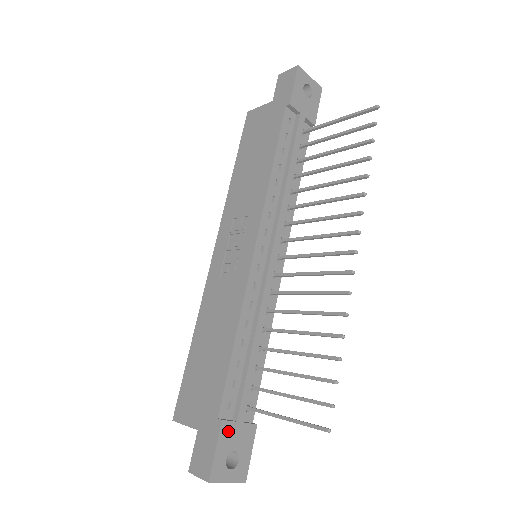
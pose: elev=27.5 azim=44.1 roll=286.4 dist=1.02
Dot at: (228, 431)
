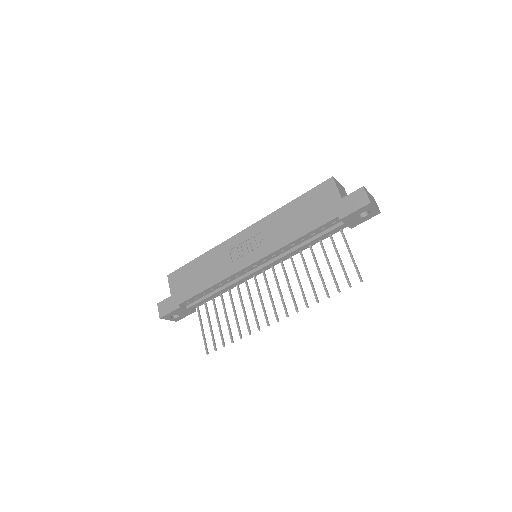
Dot at: (180, 310)
